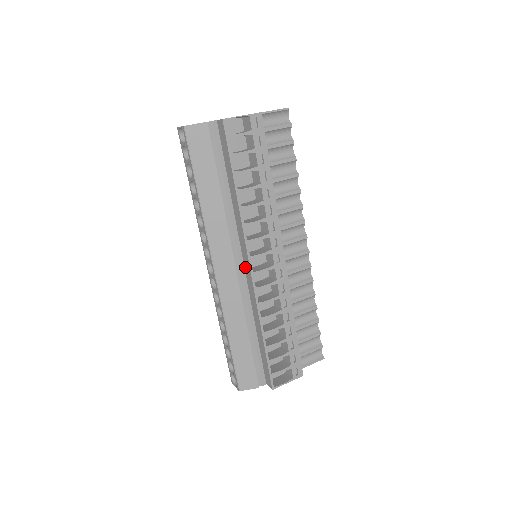
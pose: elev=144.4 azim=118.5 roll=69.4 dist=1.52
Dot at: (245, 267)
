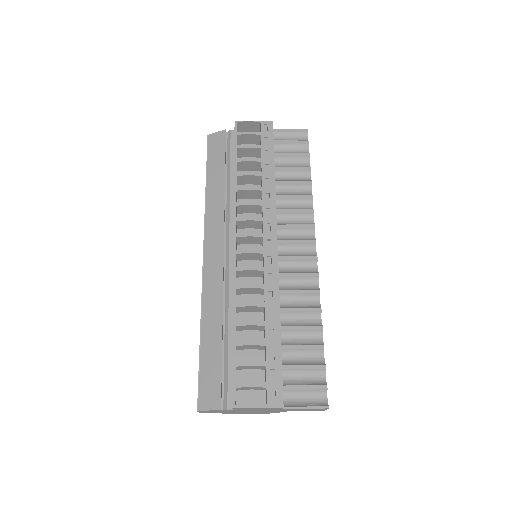
Dot at: occluded
